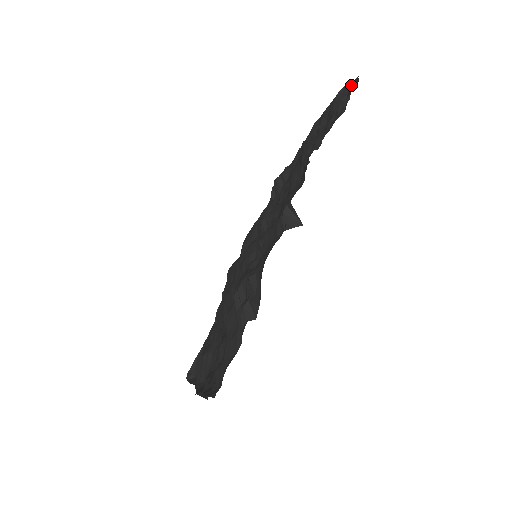
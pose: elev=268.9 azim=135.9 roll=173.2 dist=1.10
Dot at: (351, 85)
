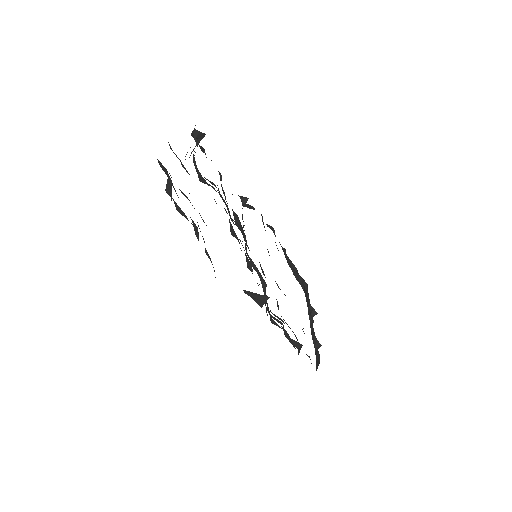
Dot at: occluded
